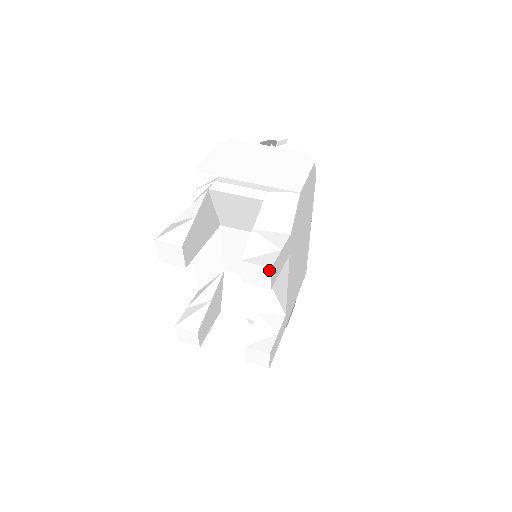
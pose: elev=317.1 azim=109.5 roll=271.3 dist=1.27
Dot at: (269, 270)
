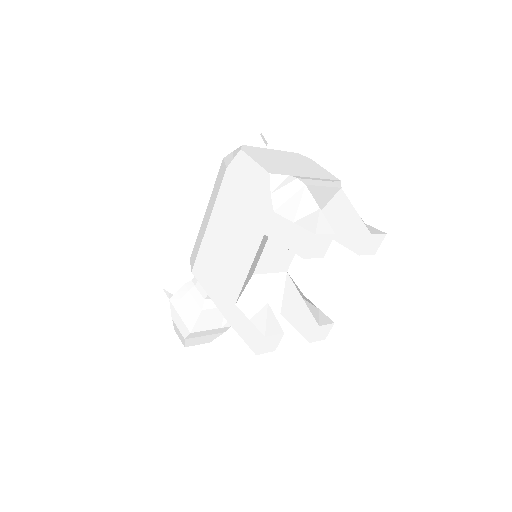
Dot at: occluded
